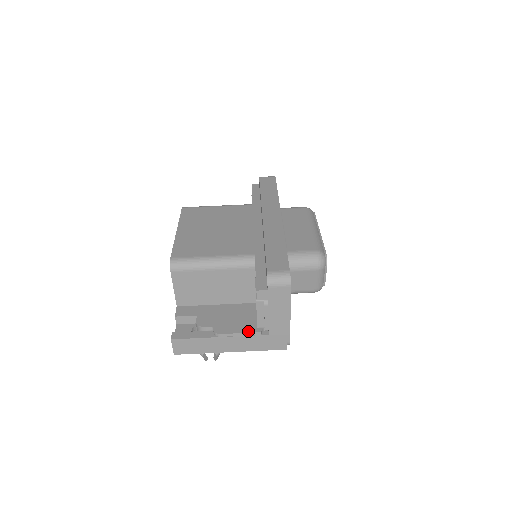
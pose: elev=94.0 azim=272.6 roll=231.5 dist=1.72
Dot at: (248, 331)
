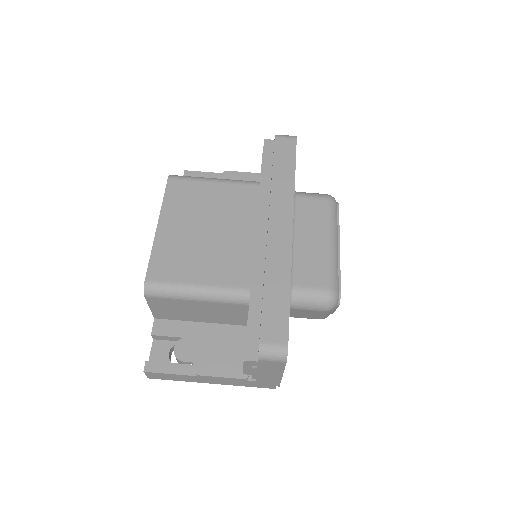
Dot at: (232, 376)
